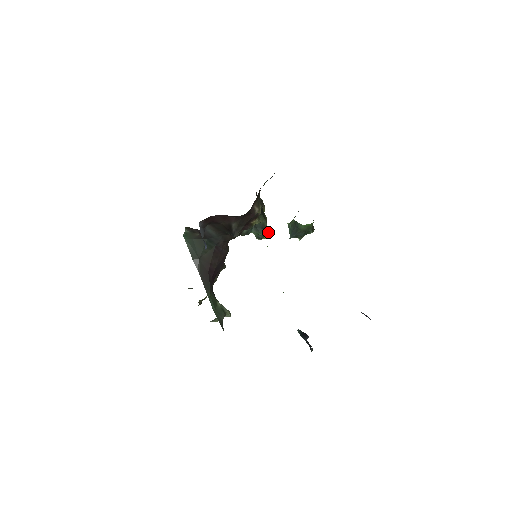
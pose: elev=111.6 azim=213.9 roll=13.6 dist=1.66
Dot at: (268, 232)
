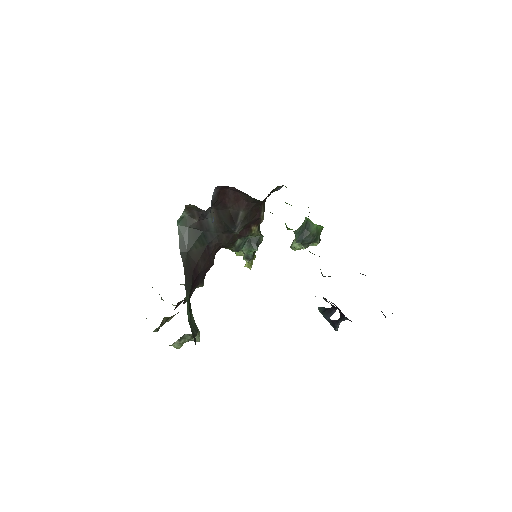
Dot at: occluded
